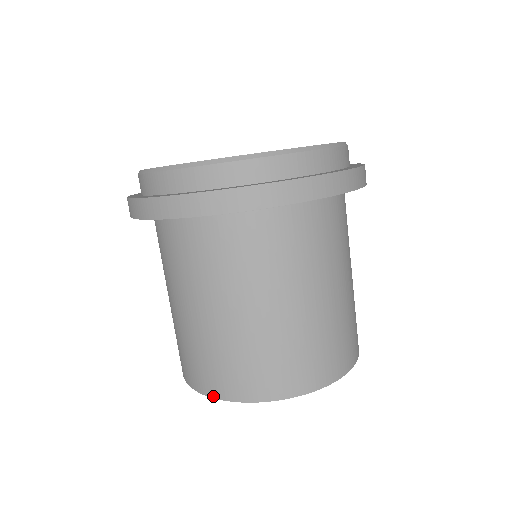
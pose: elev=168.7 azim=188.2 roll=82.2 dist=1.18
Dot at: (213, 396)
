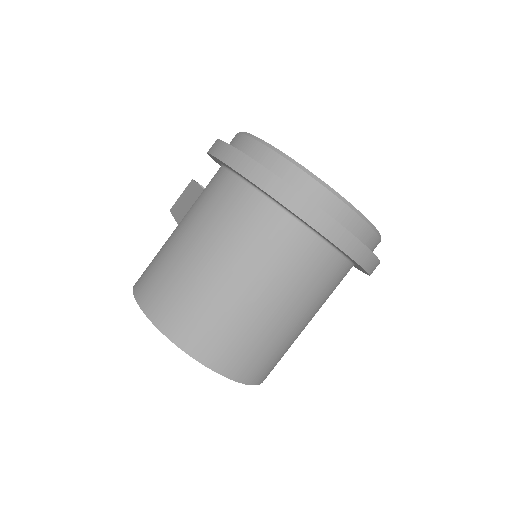
Dot at: (164, 332)
